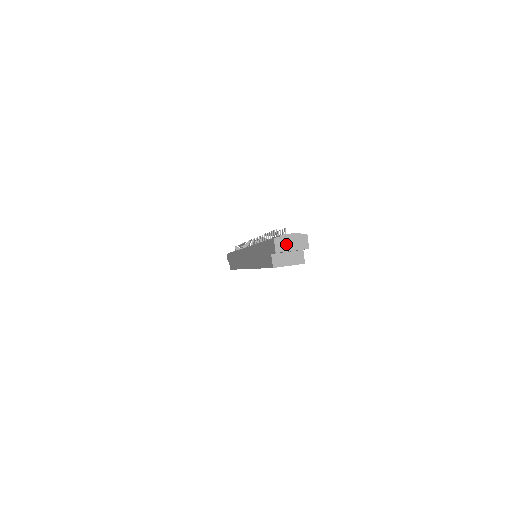
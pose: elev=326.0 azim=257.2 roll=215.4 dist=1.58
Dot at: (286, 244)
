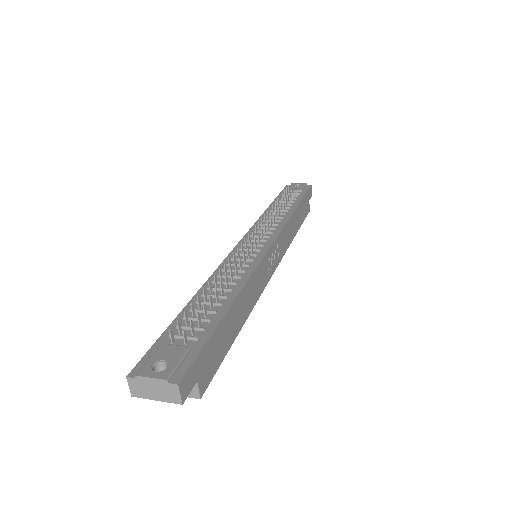
Dot at: (146, 389)
